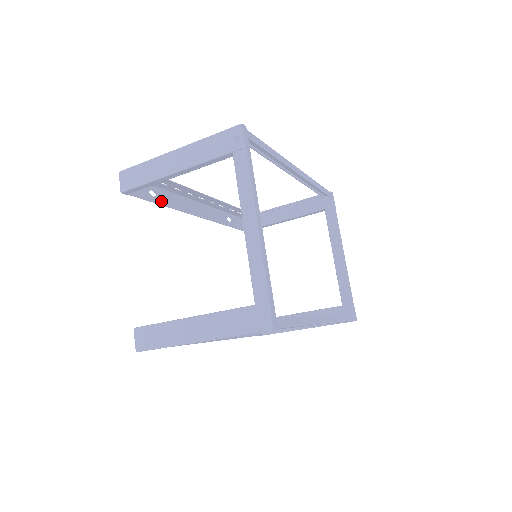
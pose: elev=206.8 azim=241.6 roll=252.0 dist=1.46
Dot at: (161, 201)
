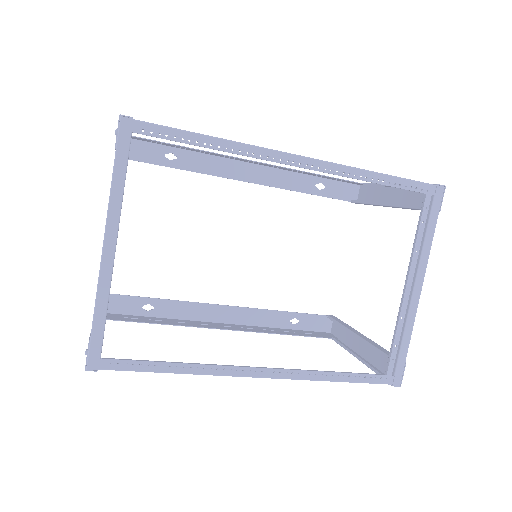
Dot at: (183, 165)
